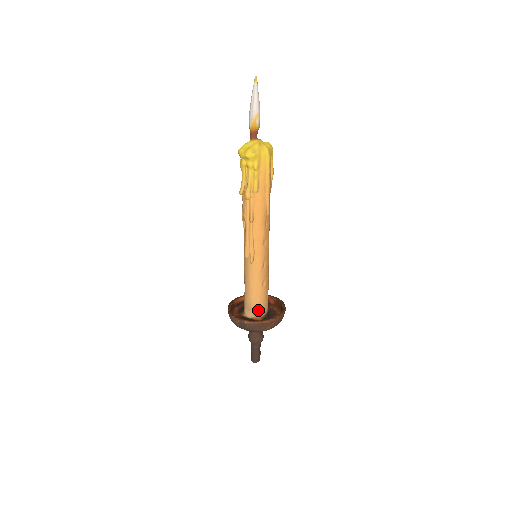
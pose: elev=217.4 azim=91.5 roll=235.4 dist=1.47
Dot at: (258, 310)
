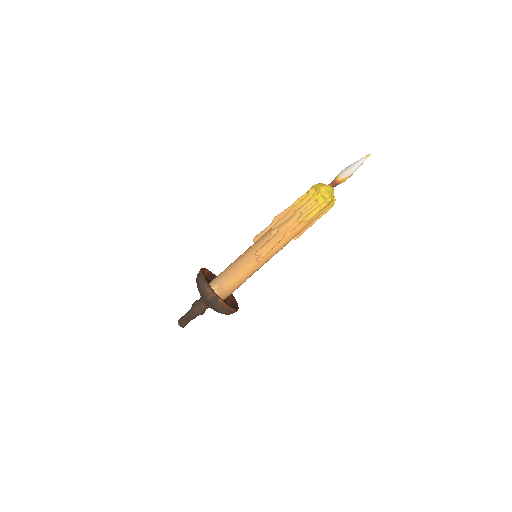
Dot at: (226, 294)
